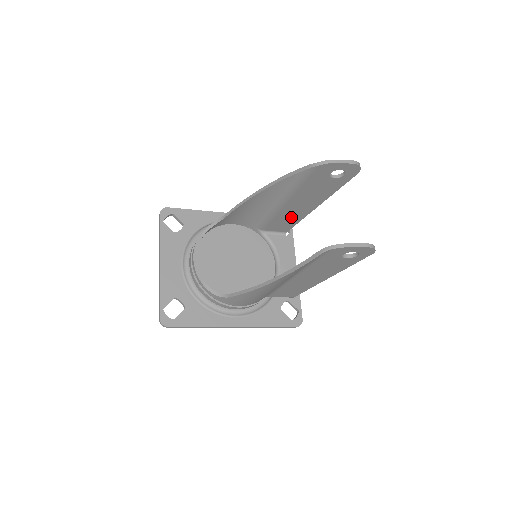
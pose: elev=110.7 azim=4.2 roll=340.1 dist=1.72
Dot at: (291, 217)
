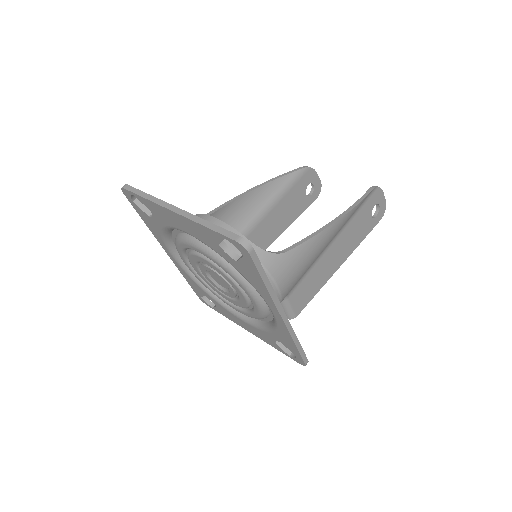
Dot at: occluded
